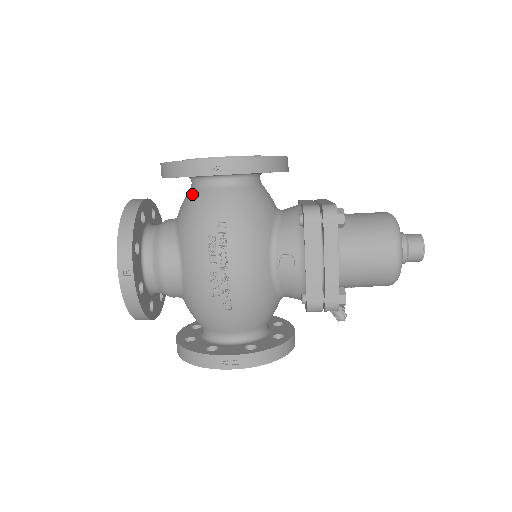
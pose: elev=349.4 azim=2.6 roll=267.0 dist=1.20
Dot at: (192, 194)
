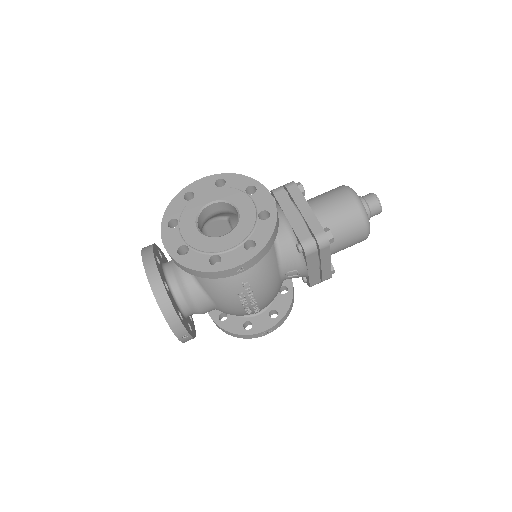
Dot at: occluded
